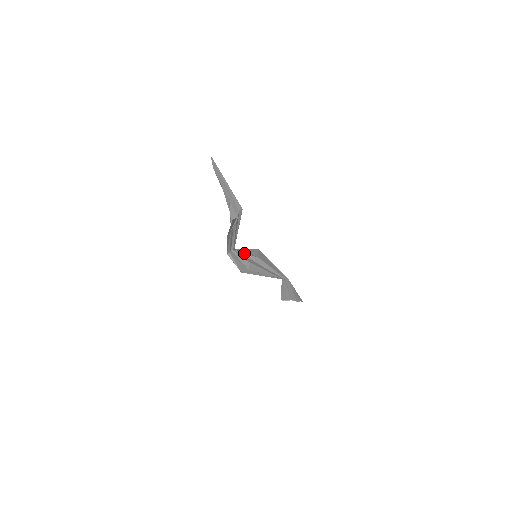
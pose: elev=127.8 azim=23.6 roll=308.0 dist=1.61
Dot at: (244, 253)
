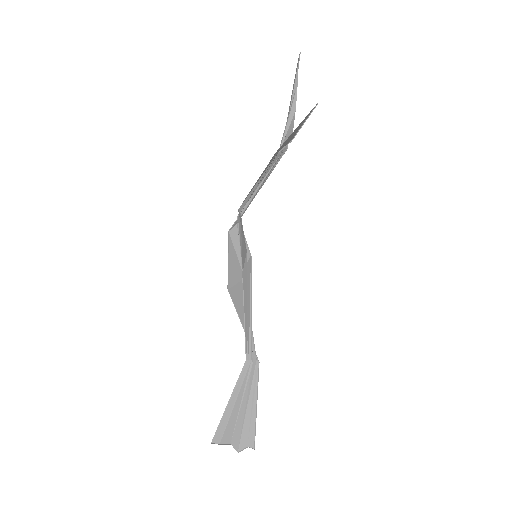
Dot at: (239, 246)
